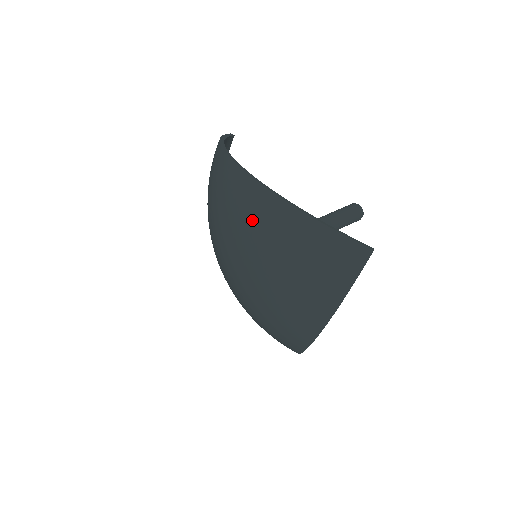
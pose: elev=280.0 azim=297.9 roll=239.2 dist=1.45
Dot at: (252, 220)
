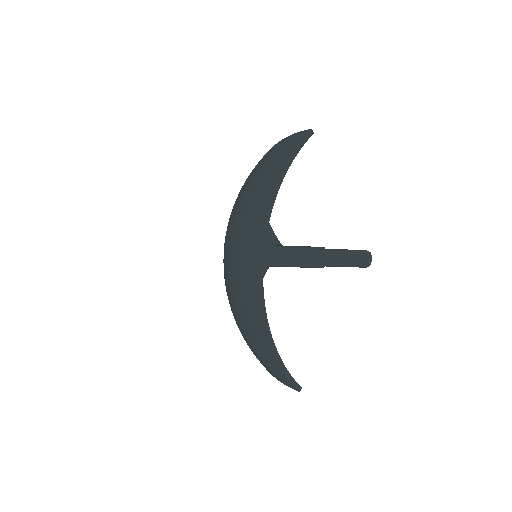
Dot at: (244, 307)
